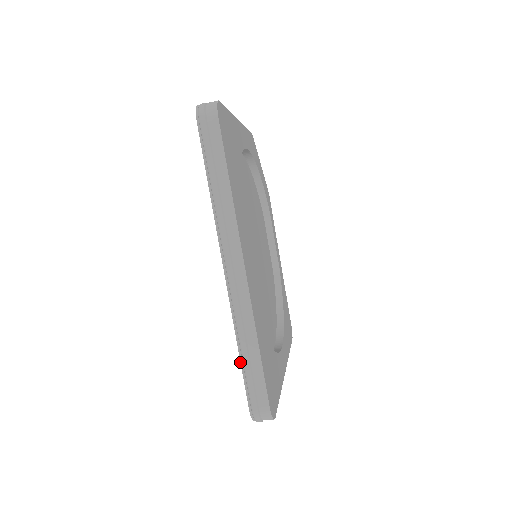
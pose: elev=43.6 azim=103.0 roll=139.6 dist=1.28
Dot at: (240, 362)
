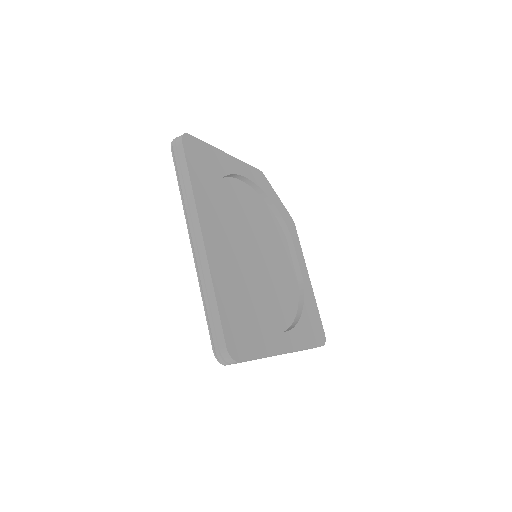
Dot at: occluded
